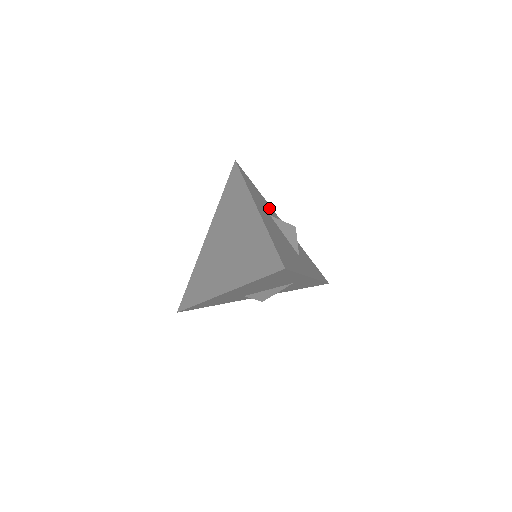
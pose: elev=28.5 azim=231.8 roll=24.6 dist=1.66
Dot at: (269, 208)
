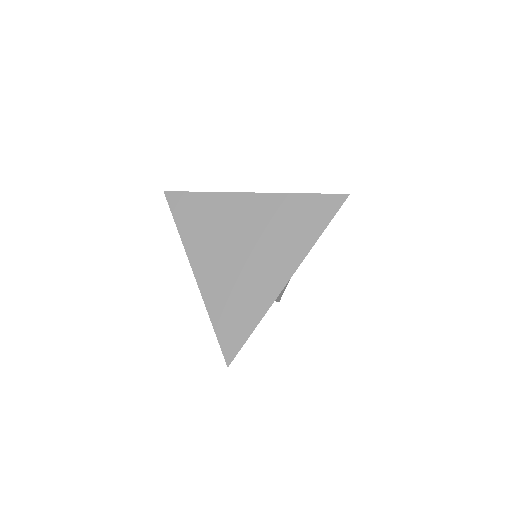
Dot at: occluded
